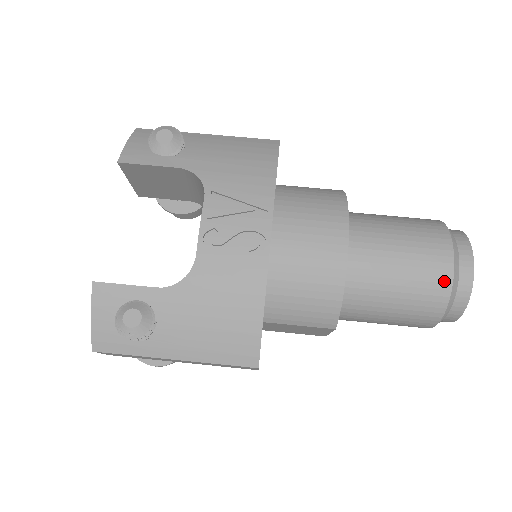
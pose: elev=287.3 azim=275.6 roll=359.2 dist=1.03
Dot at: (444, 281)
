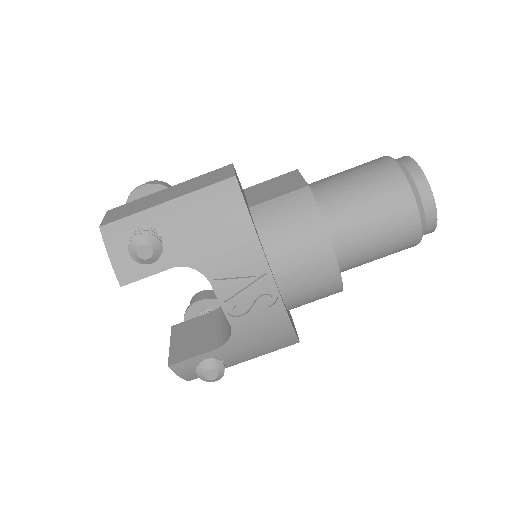
Dot at: (415, 236)
